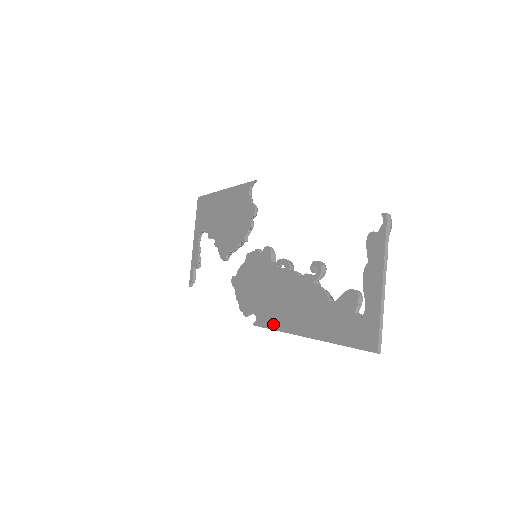
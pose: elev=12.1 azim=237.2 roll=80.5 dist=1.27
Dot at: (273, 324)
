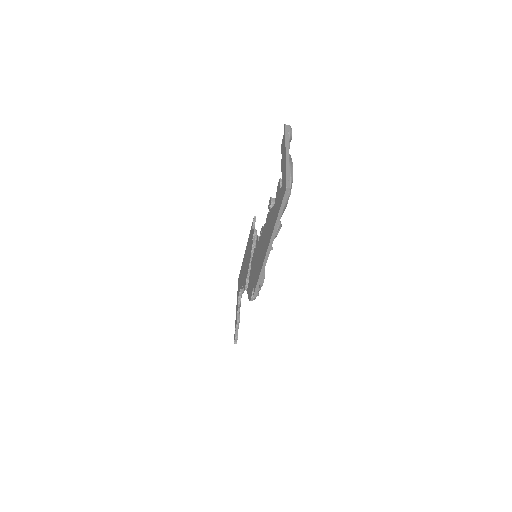
Dot at: (259, 274)
